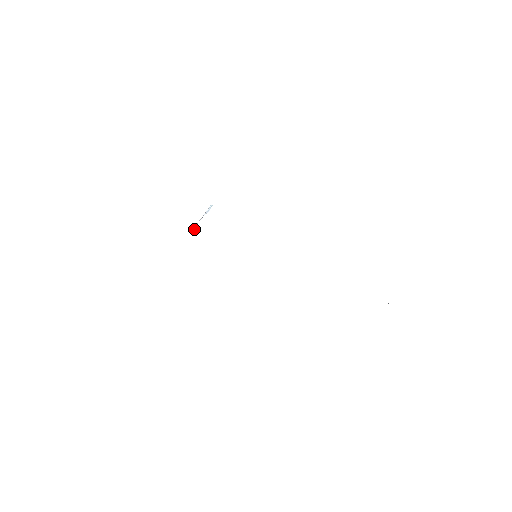
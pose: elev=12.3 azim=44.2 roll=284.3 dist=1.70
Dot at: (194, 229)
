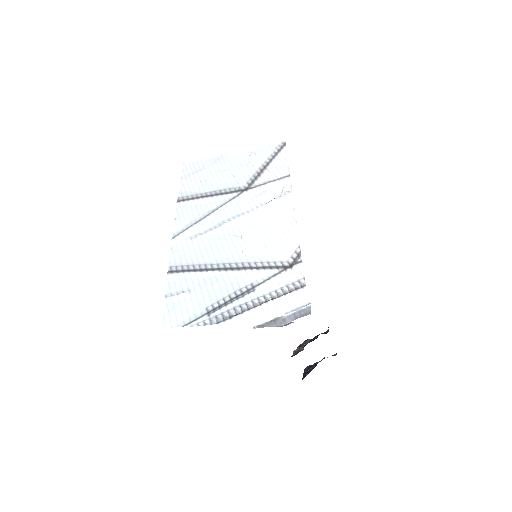
Dot at: (257, 327)
